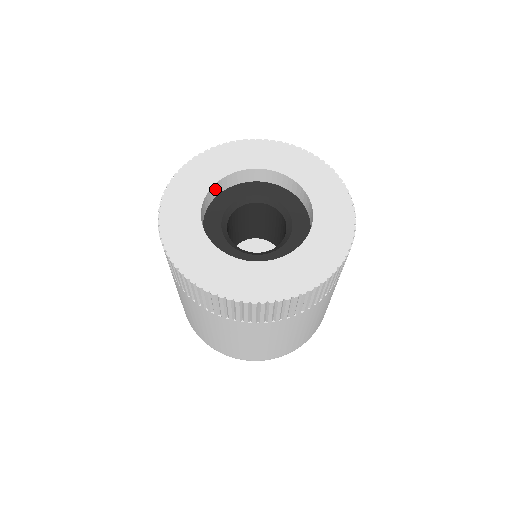
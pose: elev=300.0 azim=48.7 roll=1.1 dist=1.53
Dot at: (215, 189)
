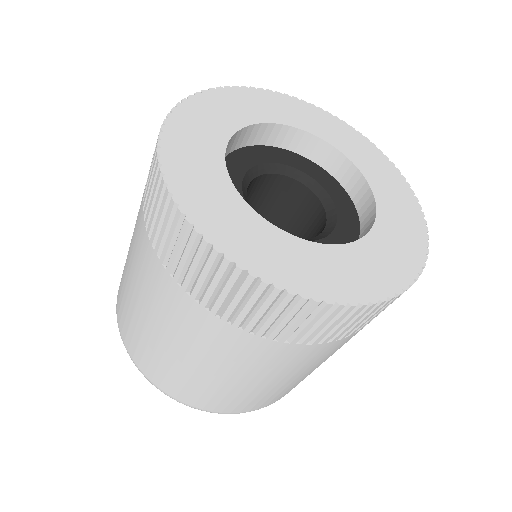
Dot at: occluded
